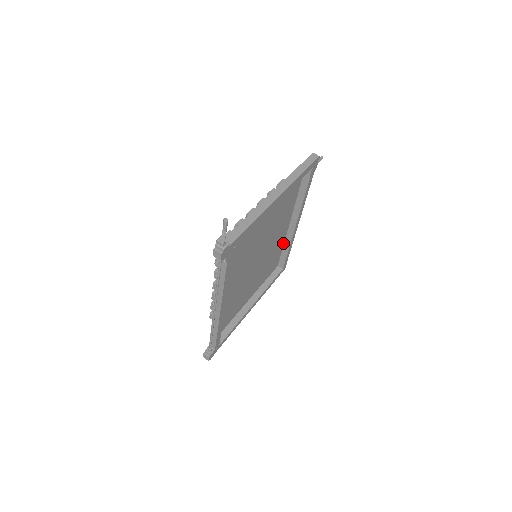
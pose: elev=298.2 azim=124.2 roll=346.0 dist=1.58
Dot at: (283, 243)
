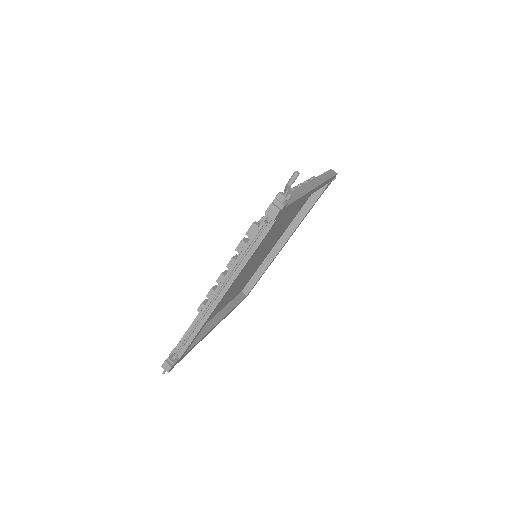
Dot at: (260, 264)
